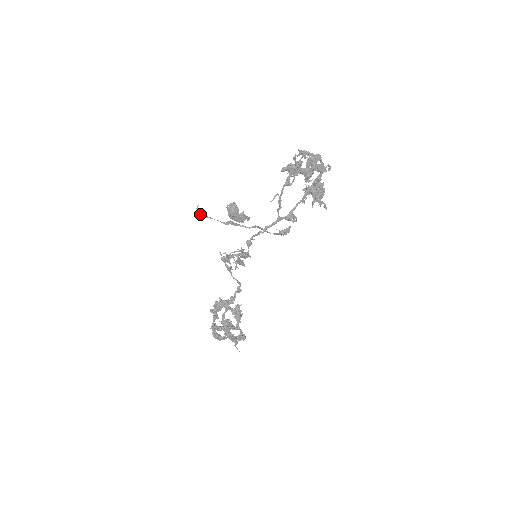
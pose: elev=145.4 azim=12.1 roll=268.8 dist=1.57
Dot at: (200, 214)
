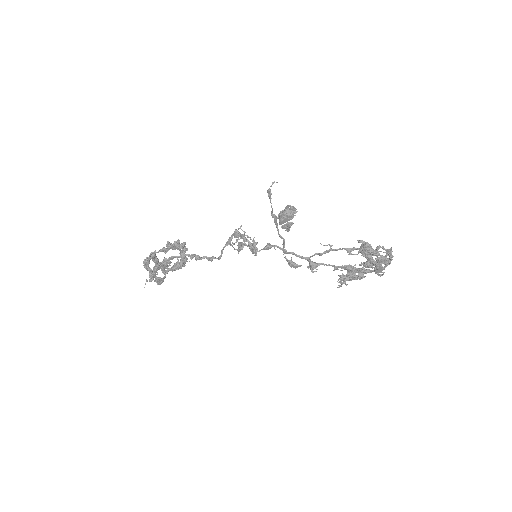
Dot at: (270, 189)
